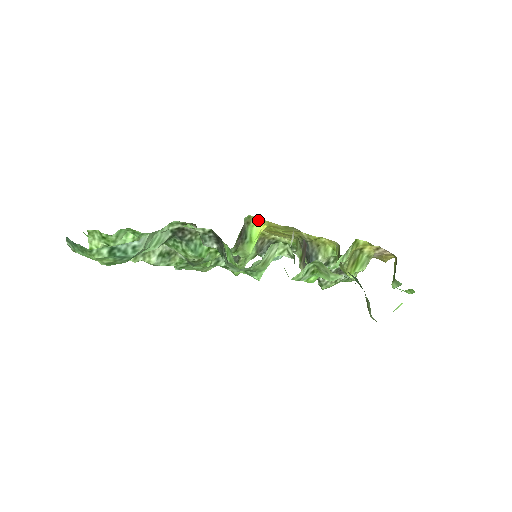
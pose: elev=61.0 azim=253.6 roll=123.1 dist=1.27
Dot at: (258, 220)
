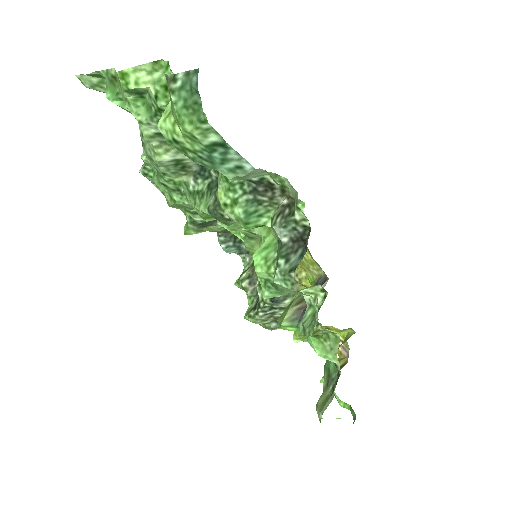
Dot at: occluded
